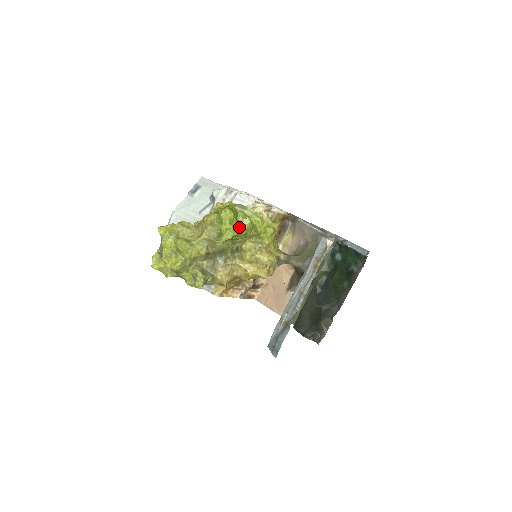
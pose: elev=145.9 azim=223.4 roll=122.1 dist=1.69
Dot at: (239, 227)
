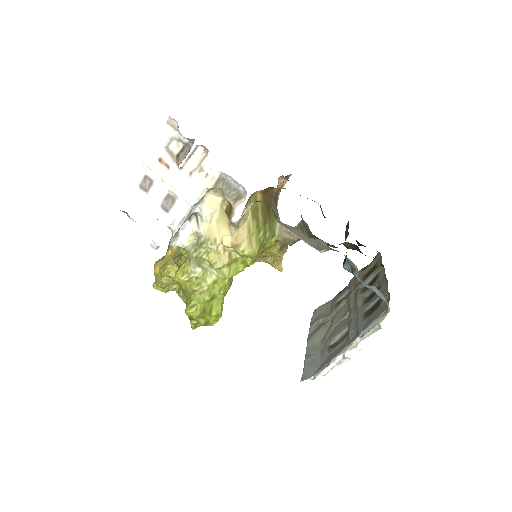
Dot at: (218, 316)
